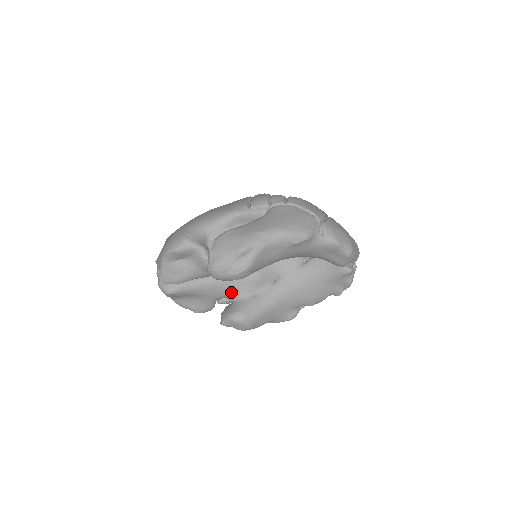
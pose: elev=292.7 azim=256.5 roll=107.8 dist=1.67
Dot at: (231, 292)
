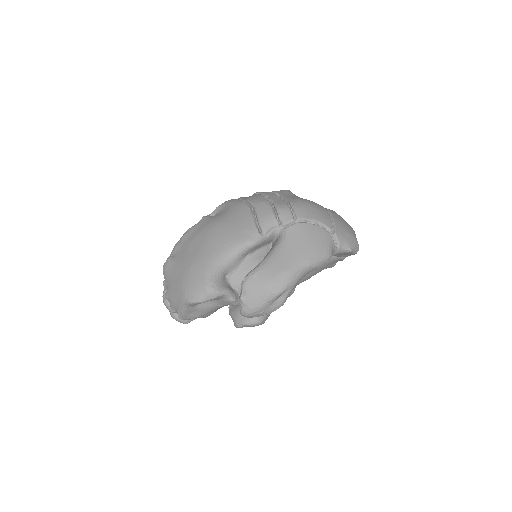
Dot at: occluded
